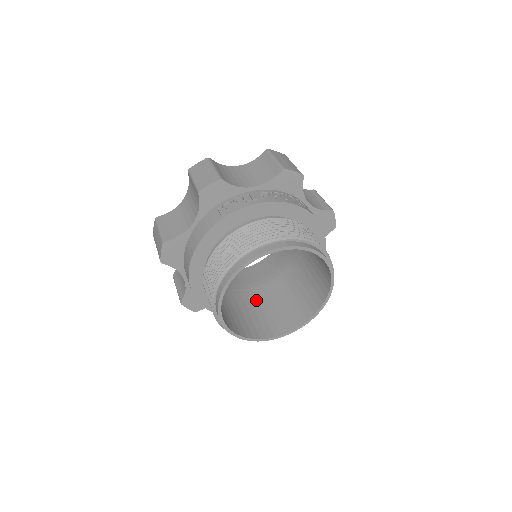
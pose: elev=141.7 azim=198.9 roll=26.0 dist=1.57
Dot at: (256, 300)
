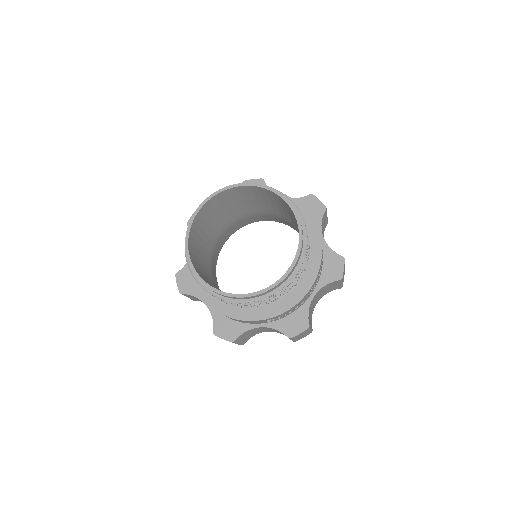
Dot at: occluded
